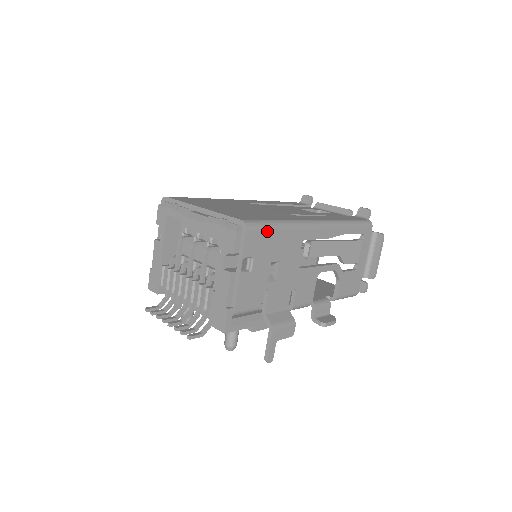
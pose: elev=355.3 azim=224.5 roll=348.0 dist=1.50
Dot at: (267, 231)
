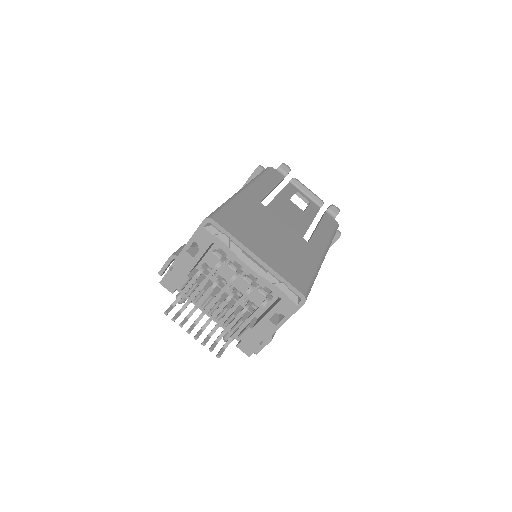
Dot at: occluded
